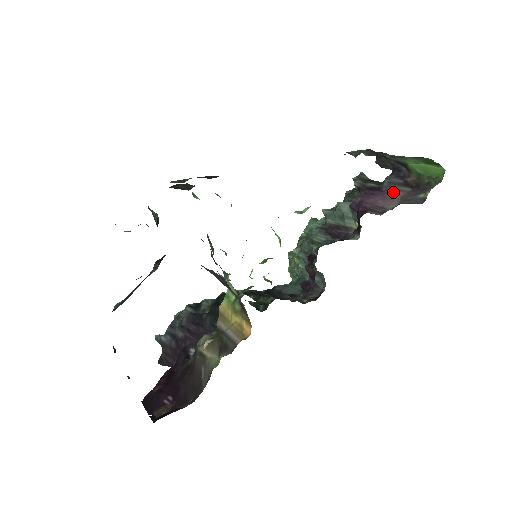
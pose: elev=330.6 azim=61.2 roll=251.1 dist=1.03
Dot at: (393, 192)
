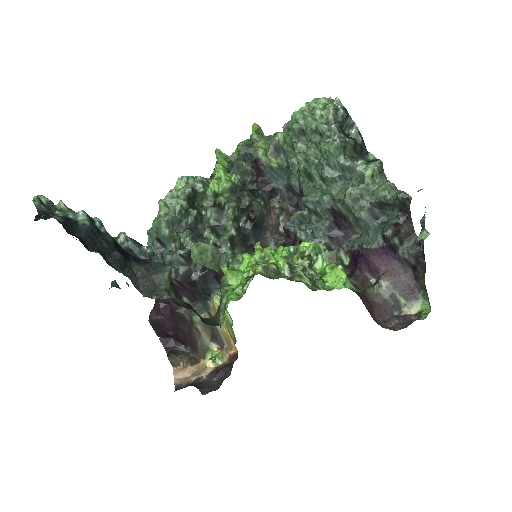
Dot at: (399, 267)
